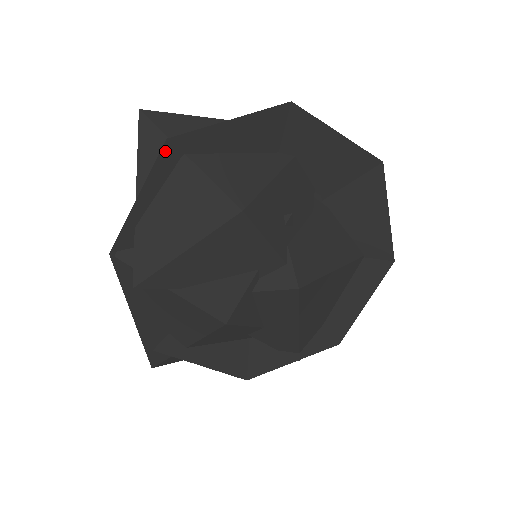
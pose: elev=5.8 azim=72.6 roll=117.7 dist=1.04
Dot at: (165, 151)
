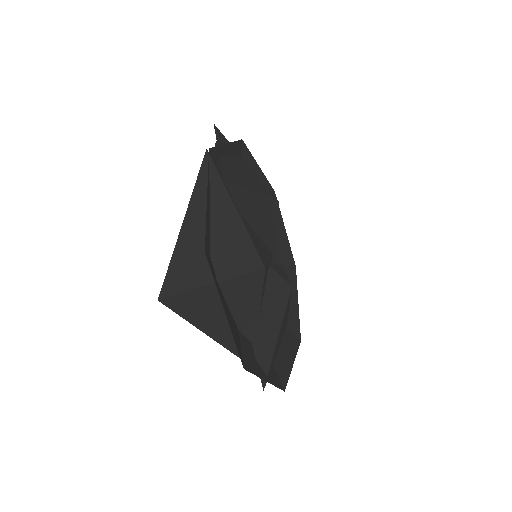
Dot at: (240, 143)
